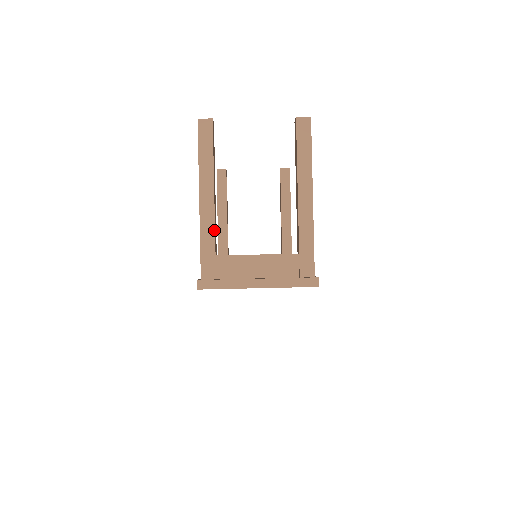
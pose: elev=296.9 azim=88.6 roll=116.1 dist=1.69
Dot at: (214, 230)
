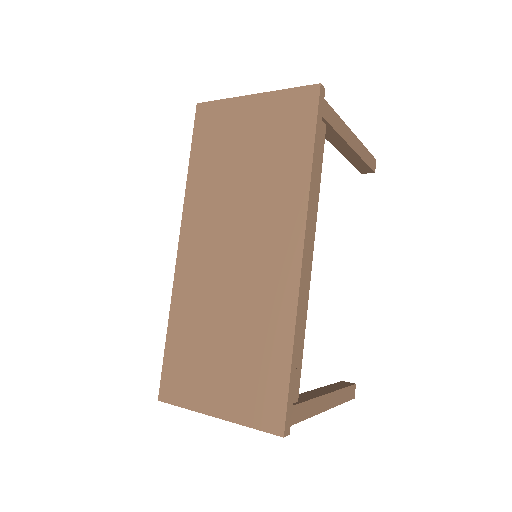
Dot at: occluded
